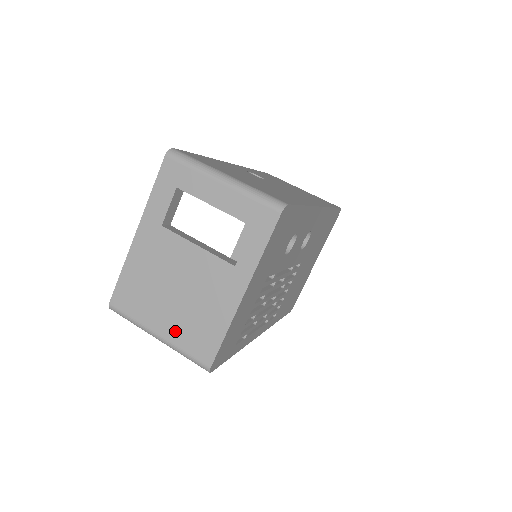
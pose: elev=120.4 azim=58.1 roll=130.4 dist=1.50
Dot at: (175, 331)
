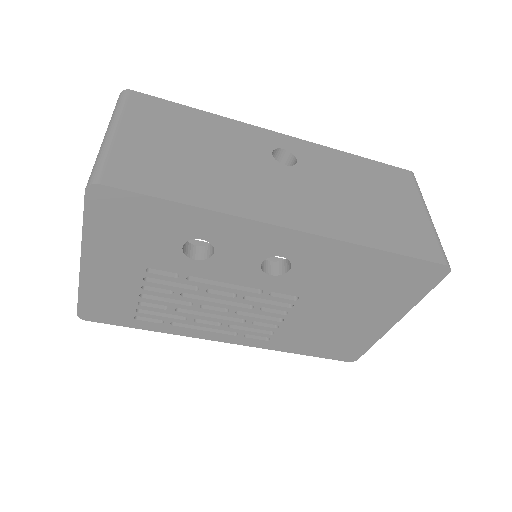
Dot at: occluded
